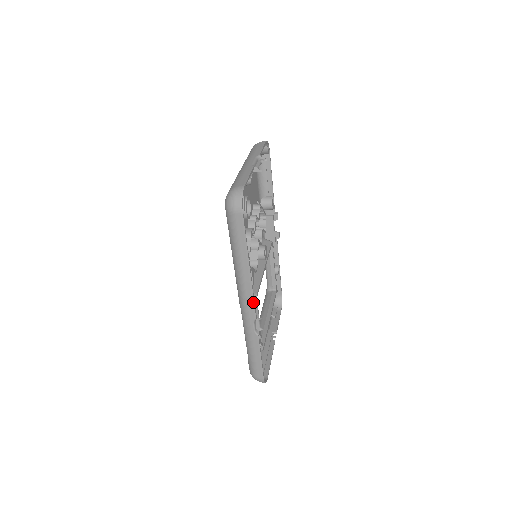
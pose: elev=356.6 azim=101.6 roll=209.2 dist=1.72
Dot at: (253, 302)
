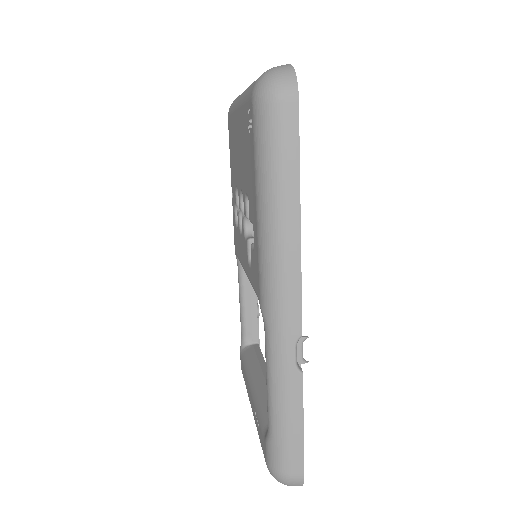
Dot at: (300, 297)
